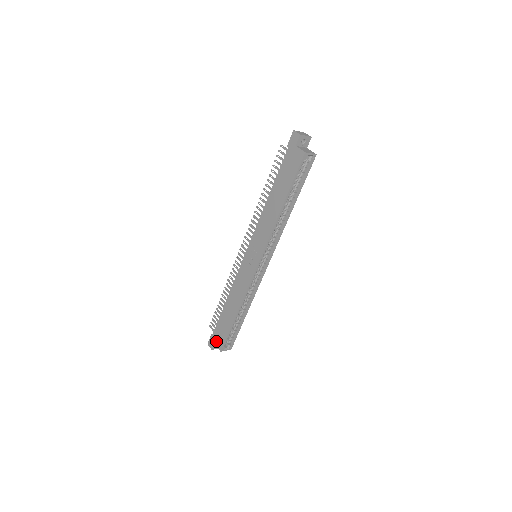
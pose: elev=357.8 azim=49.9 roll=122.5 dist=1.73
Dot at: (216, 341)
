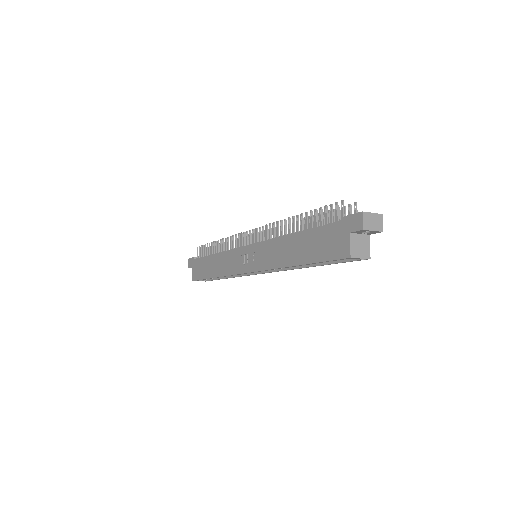
Dot at: (193, 268)
